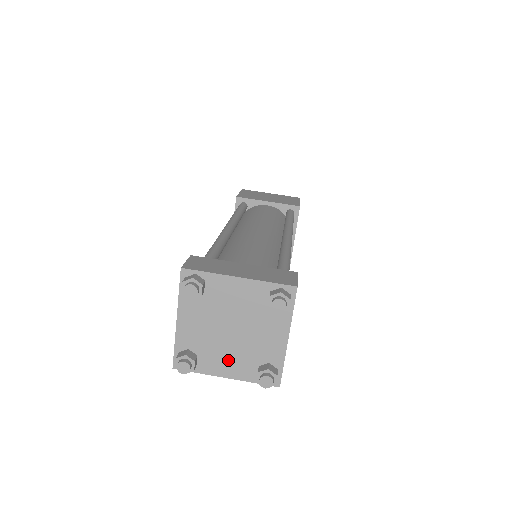
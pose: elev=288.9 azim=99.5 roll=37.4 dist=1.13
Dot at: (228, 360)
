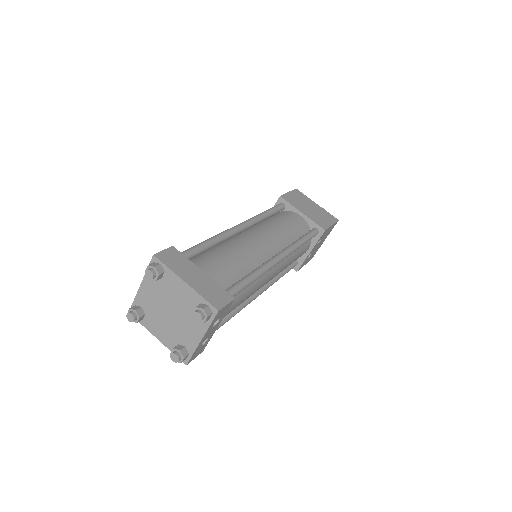
Dot at: (162, 329)
